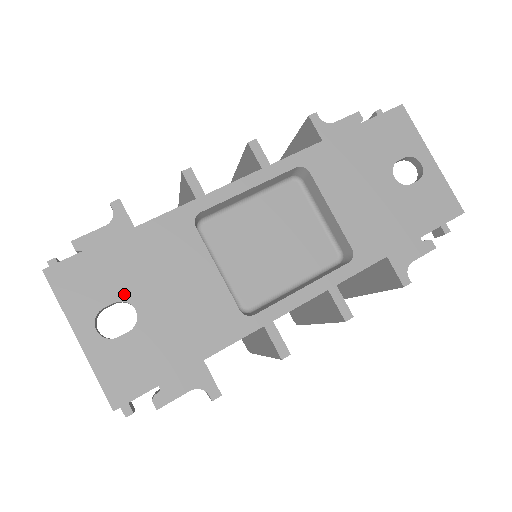
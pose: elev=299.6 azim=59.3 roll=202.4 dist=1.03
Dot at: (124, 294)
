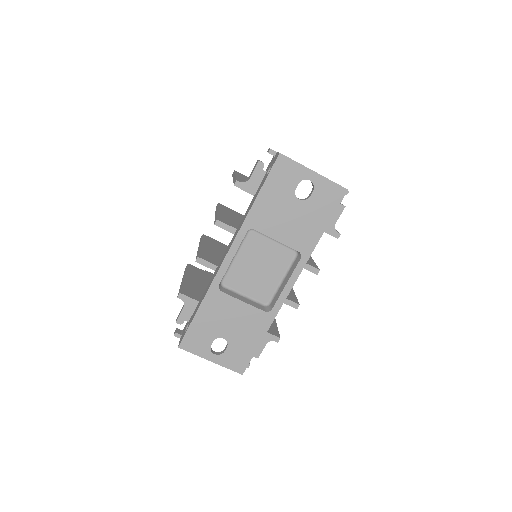
Dot at: (214, 336)
